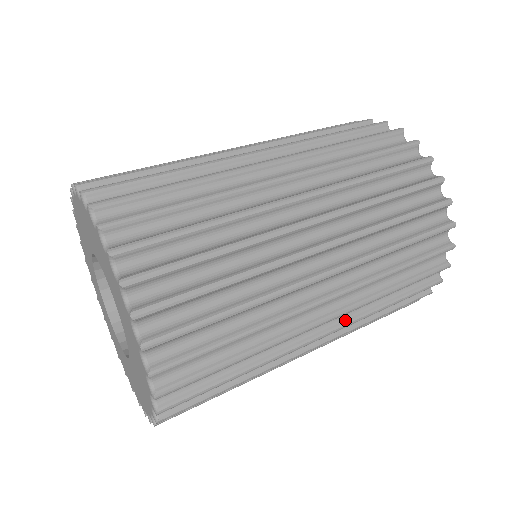
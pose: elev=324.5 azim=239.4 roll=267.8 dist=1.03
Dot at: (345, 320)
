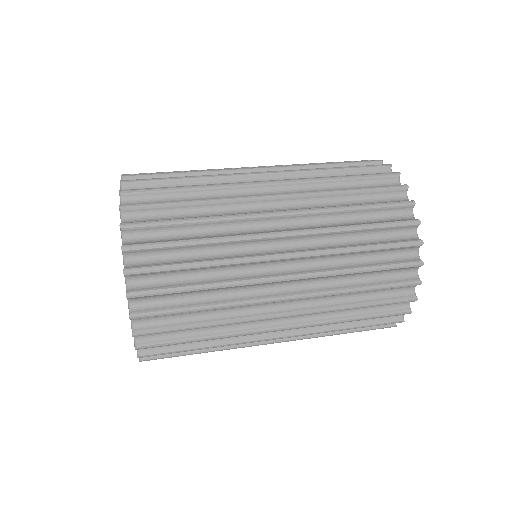
Dot at: (309, 271)
